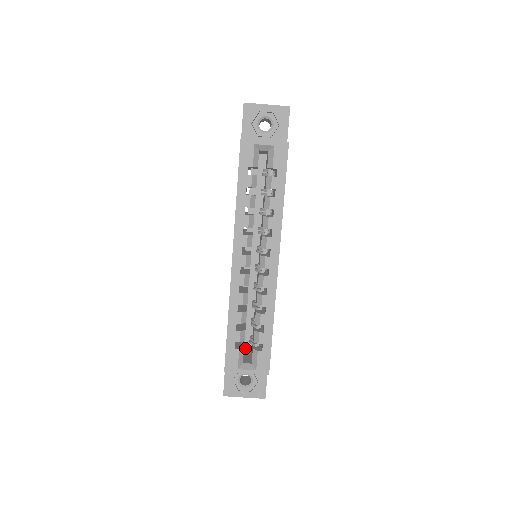
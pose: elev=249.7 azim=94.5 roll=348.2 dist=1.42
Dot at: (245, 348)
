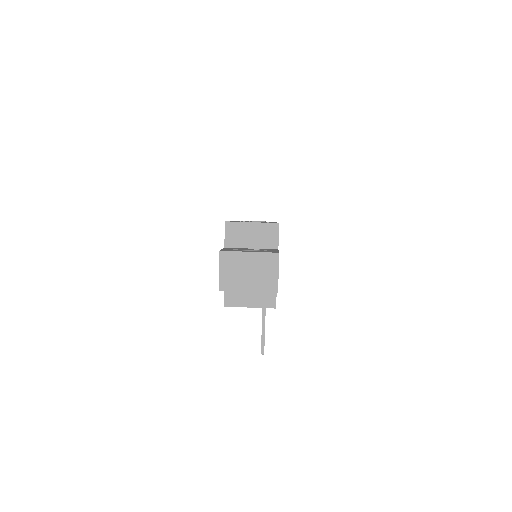
Dot at: occluded
